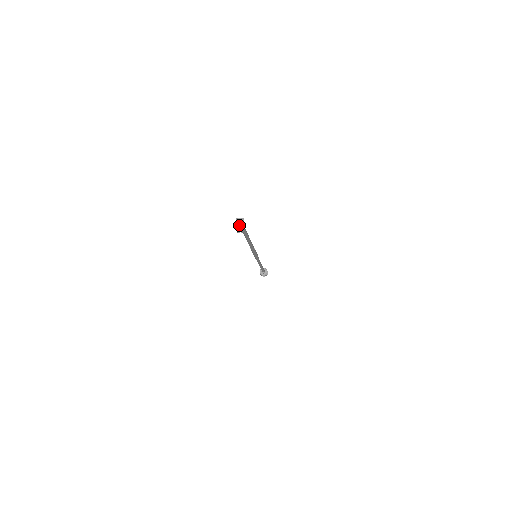
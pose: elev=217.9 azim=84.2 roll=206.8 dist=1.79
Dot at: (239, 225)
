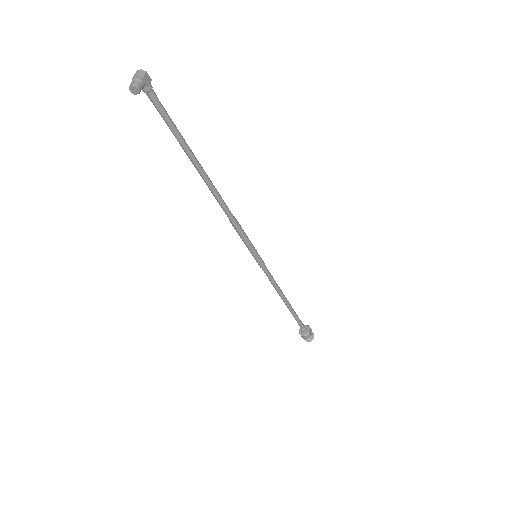
Dot at: (134, 78)
